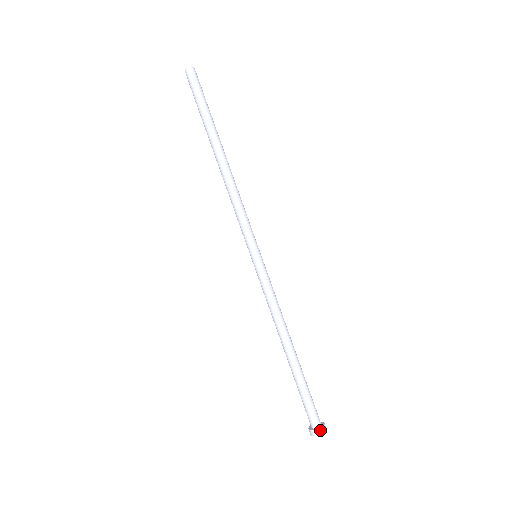
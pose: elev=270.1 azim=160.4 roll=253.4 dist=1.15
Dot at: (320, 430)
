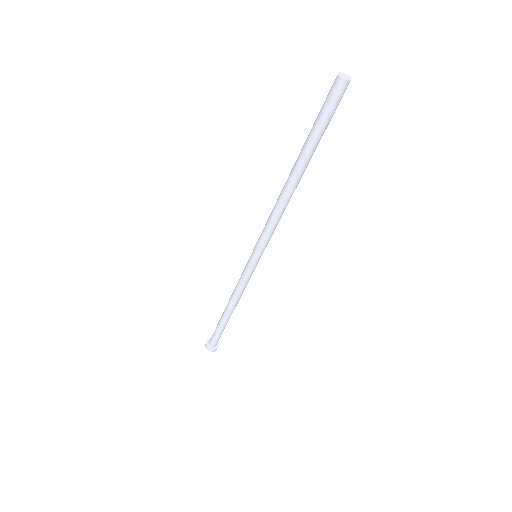
Dot at: (212, 350)
